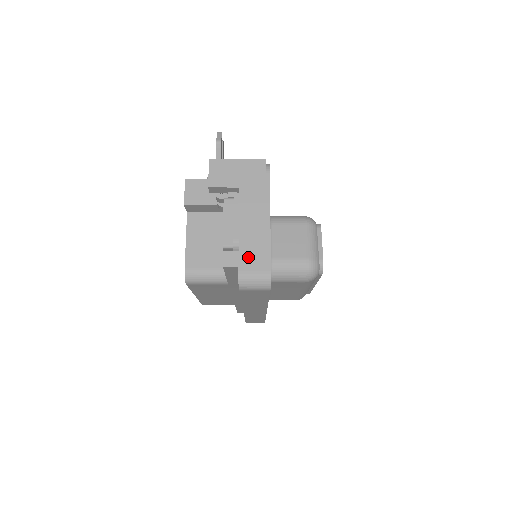
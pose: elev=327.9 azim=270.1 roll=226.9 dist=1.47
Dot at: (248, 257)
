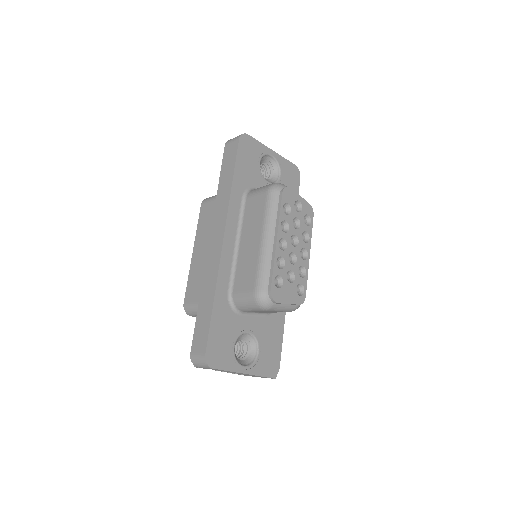
Dot at: occluded
